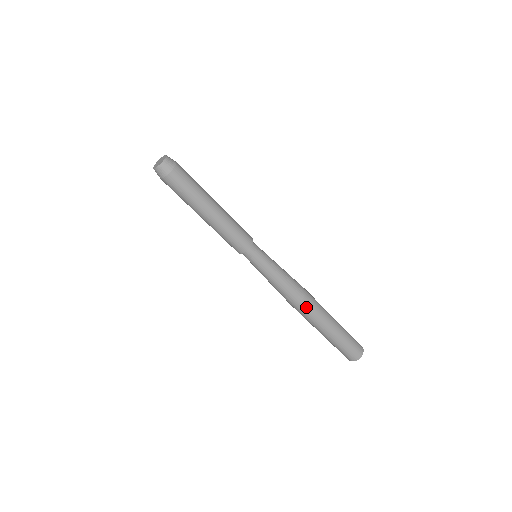
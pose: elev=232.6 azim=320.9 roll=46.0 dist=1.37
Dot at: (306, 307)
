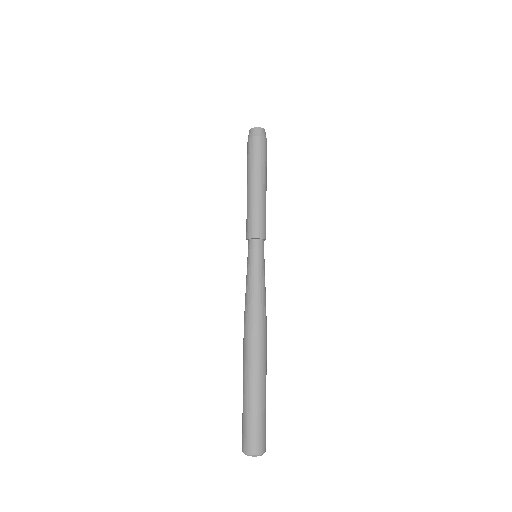
Dot at: (256, 338)
